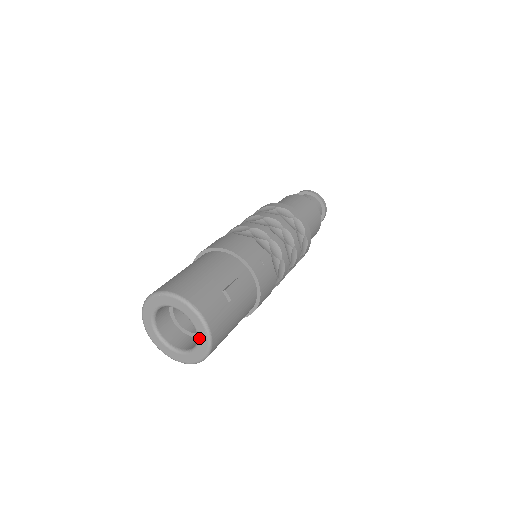
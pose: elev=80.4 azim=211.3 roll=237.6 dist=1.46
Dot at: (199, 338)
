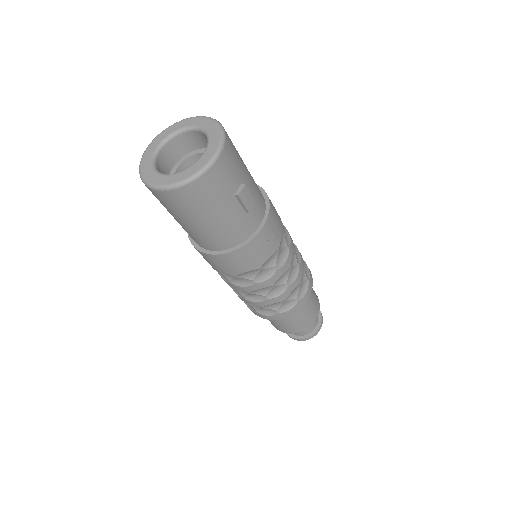
Dot at: (190, 168)
